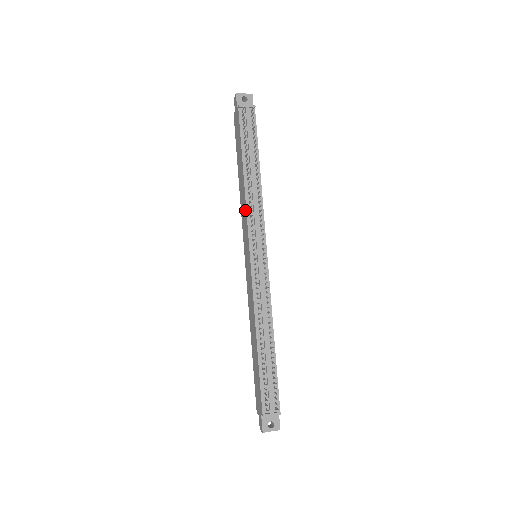
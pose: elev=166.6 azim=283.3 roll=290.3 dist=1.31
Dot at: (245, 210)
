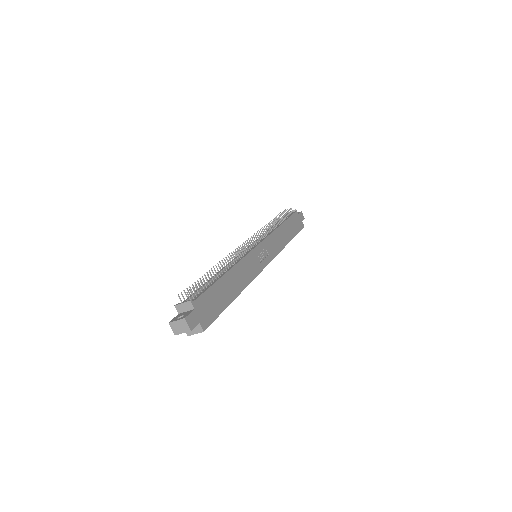
Dot at: occluded
